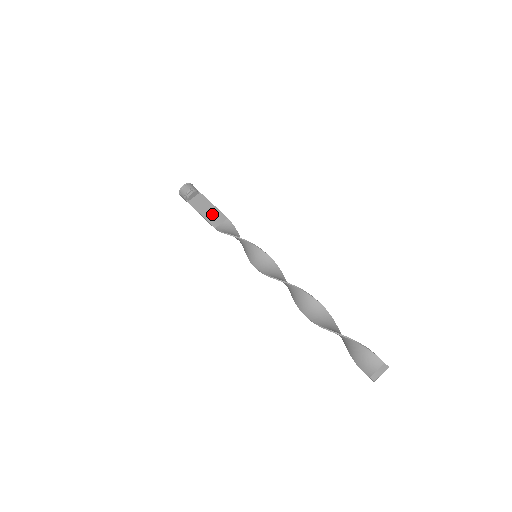
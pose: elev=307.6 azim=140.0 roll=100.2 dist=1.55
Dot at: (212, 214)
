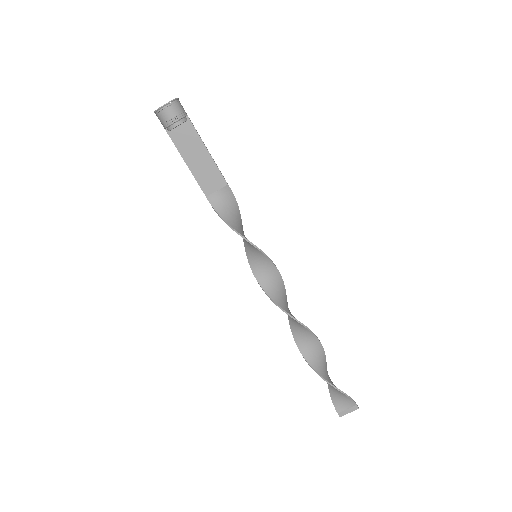
Dot at: (204, 170)
